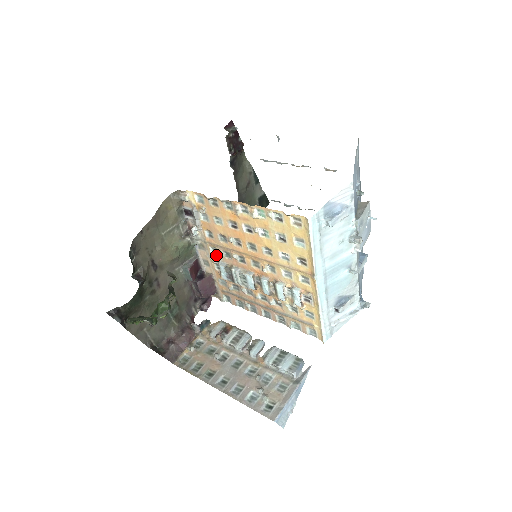
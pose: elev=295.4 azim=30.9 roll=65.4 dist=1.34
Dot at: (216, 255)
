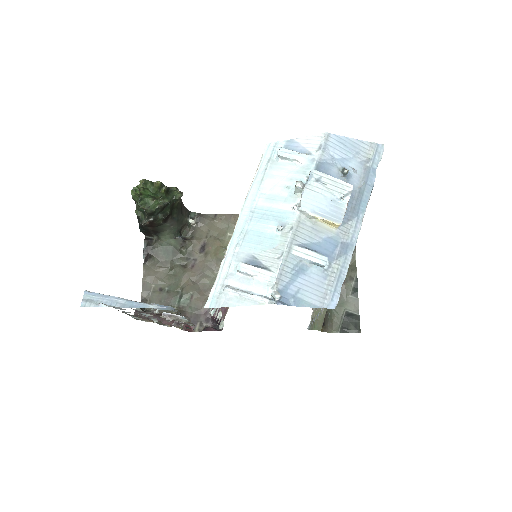
Dot at: occluded
